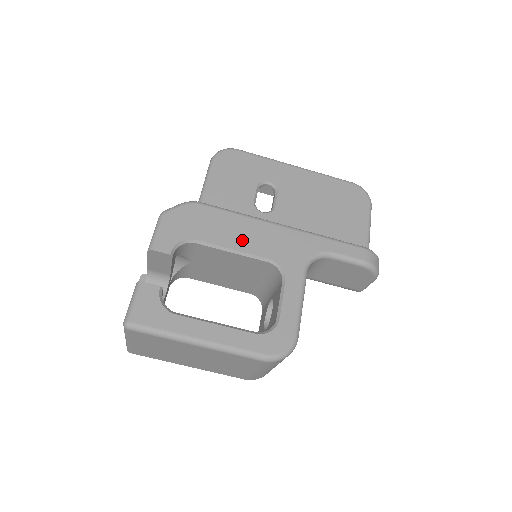
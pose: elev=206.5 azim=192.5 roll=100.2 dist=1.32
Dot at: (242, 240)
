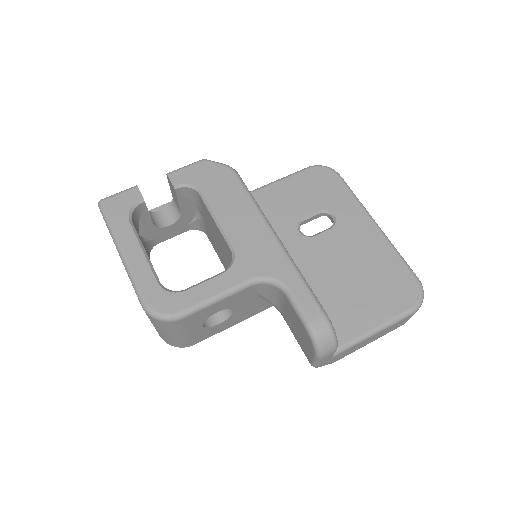
Dot at: (231, 219)
